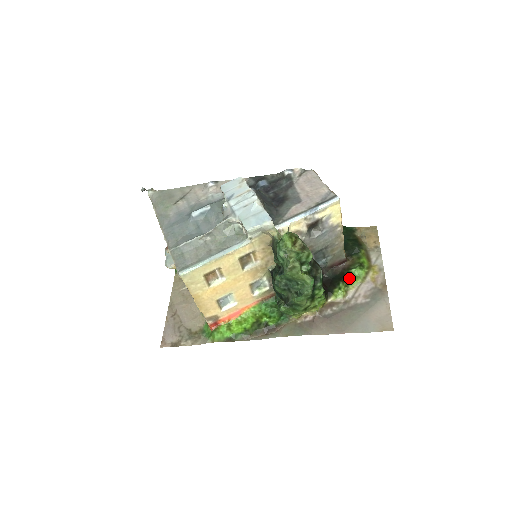
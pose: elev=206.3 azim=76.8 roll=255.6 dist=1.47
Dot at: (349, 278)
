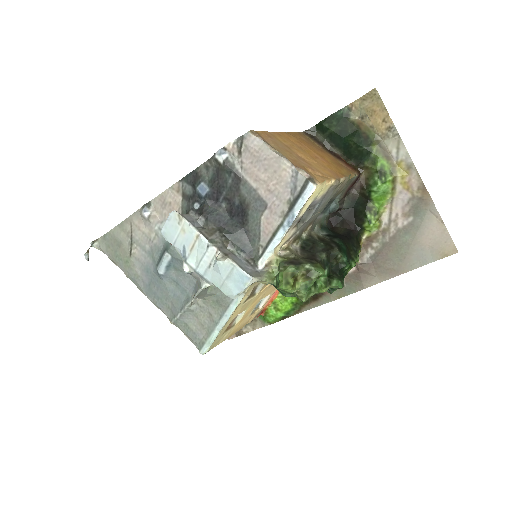
Dot at: (374, 200)
